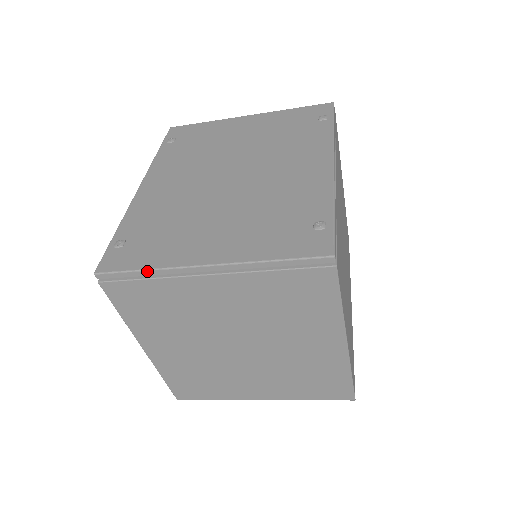
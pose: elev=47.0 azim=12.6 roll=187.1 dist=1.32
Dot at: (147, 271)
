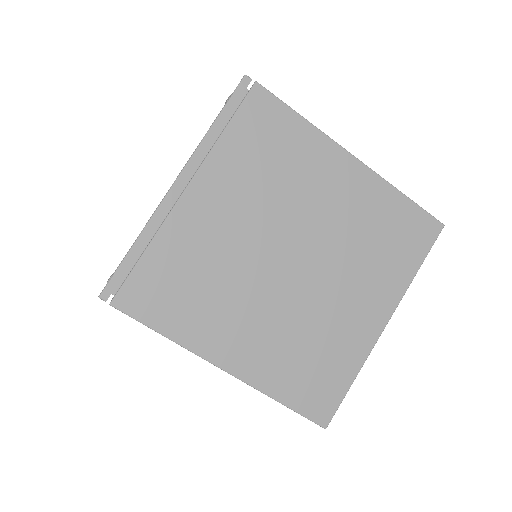
Dot at: (137, 241)
